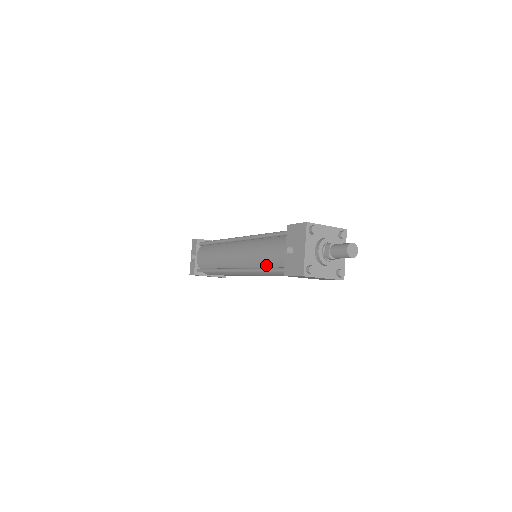
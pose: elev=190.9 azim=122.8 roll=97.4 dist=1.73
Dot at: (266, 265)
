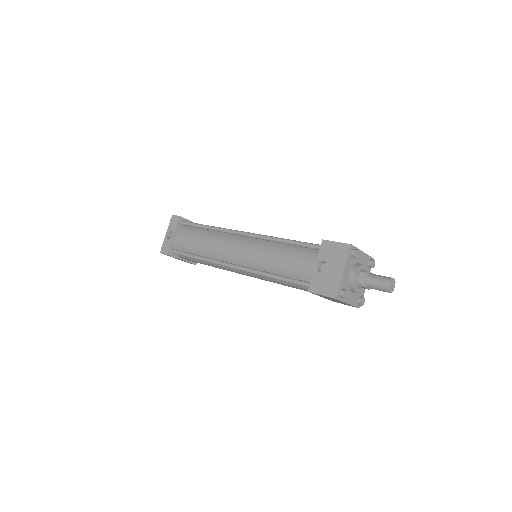
Dot at: (280, 272)
